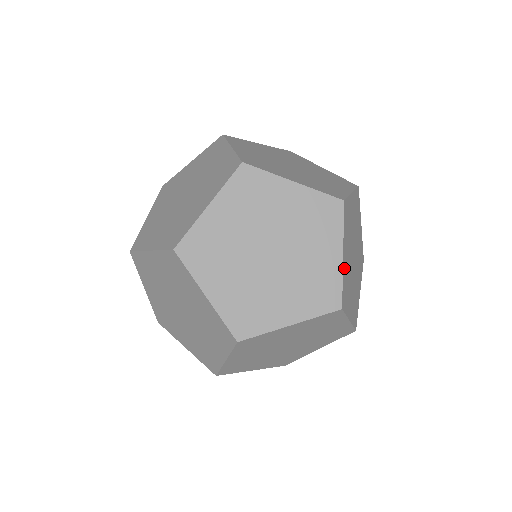
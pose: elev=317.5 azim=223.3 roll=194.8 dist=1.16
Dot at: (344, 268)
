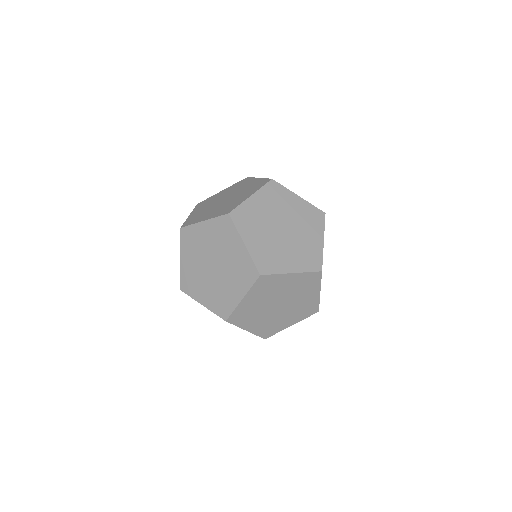
Dot at: occluded
